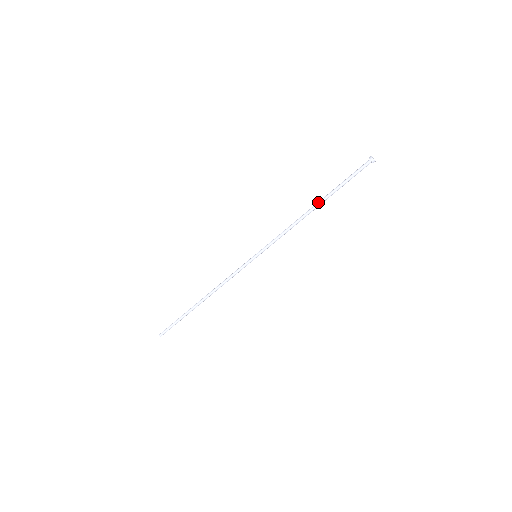
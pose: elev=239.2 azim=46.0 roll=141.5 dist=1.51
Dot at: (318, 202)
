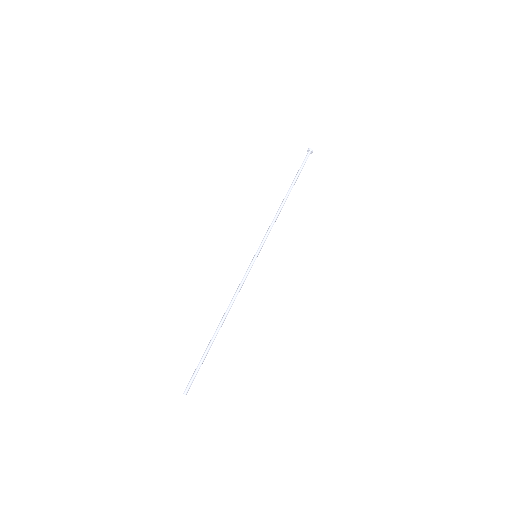
Dot at: (287, 192)
